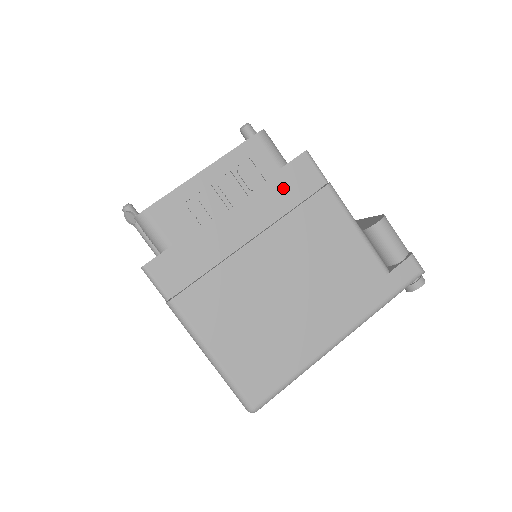
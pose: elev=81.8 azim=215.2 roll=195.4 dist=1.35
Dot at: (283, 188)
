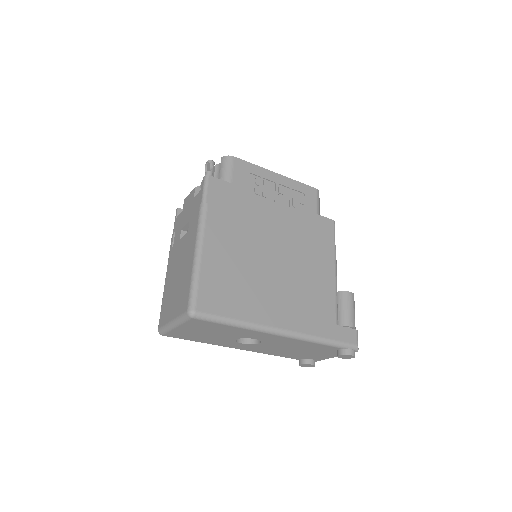
Dot at: (310, 223)
